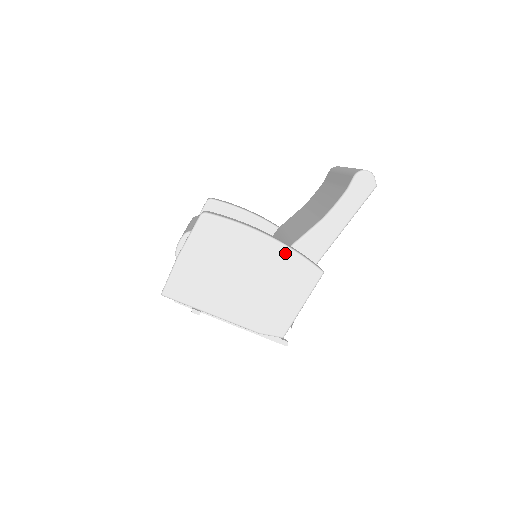
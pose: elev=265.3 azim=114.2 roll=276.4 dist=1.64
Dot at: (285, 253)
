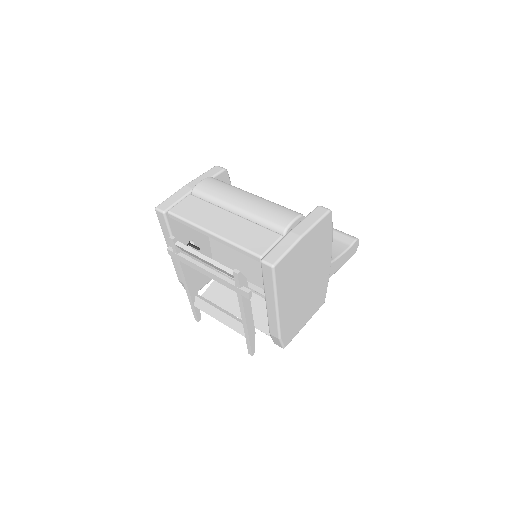
Dot at: (327, 276)
